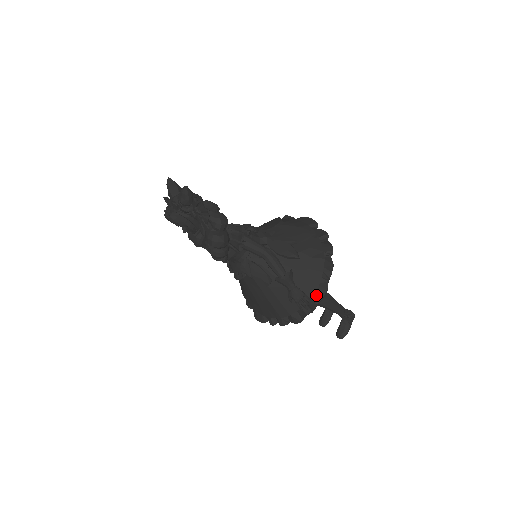
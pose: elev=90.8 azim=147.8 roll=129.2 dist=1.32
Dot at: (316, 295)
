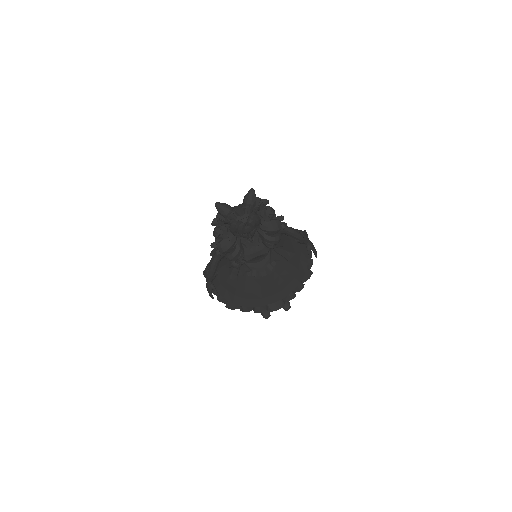
Dot at: occluded
